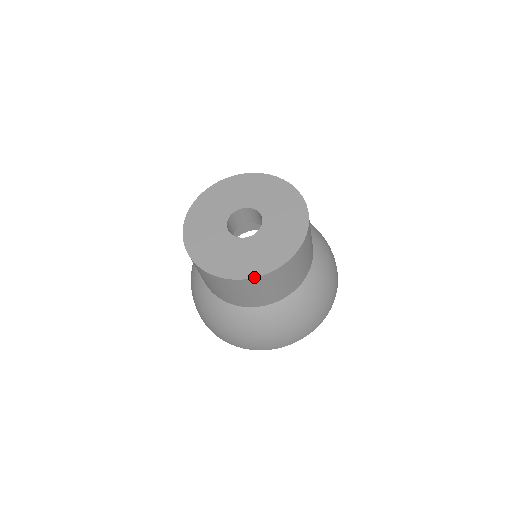
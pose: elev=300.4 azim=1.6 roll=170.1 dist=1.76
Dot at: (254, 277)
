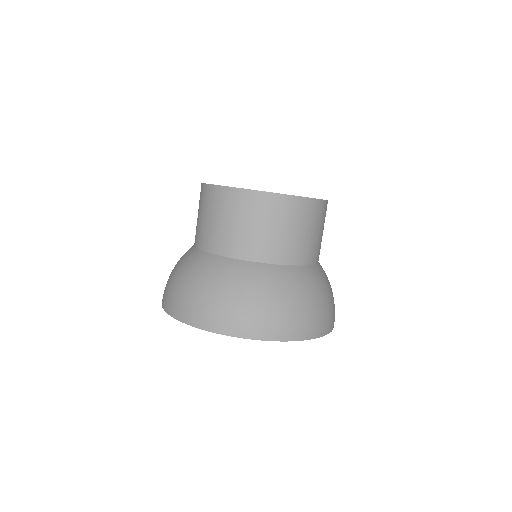
Dot at: occluded
